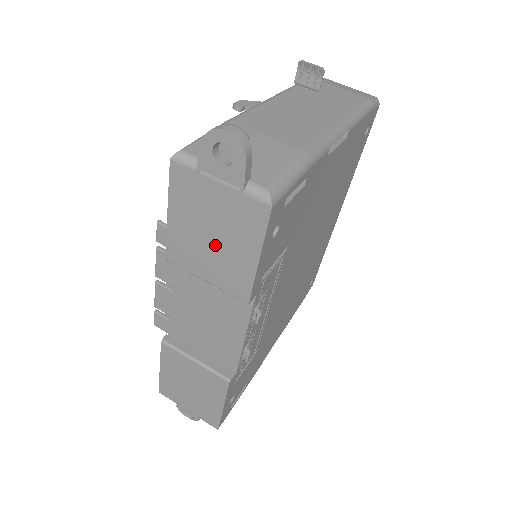
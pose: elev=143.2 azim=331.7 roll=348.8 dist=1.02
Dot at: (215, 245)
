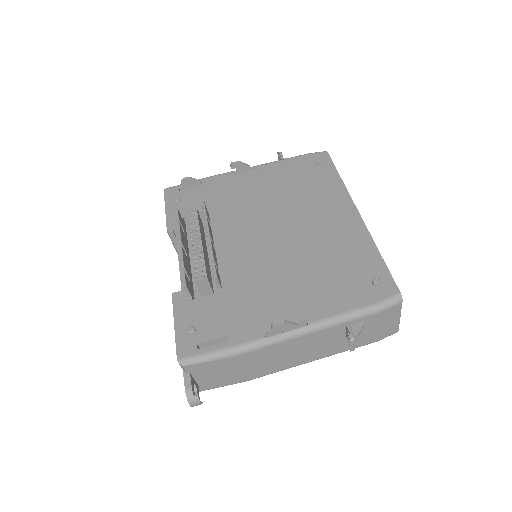
Dot at: occluded
